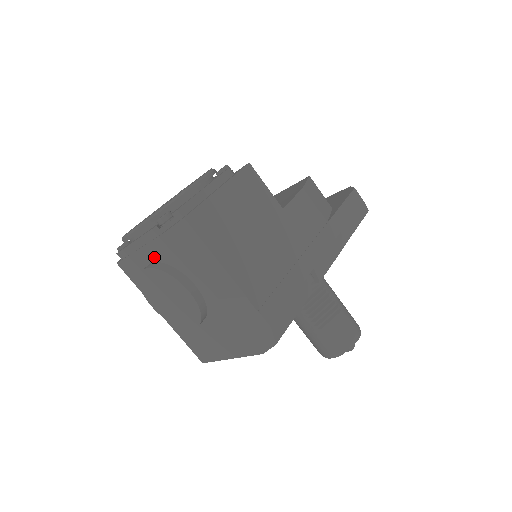
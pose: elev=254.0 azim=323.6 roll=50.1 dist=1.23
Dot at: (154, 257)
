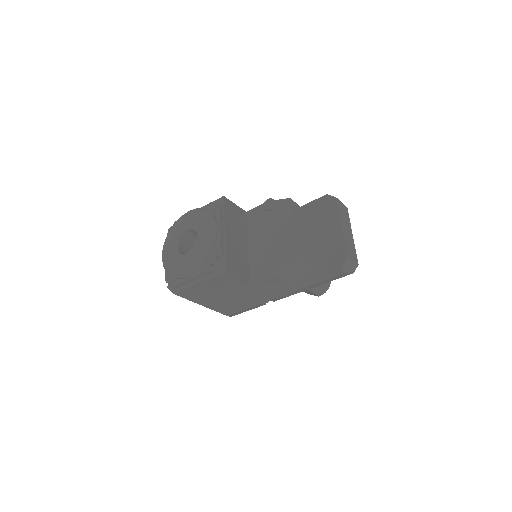
Dot at: occluded
